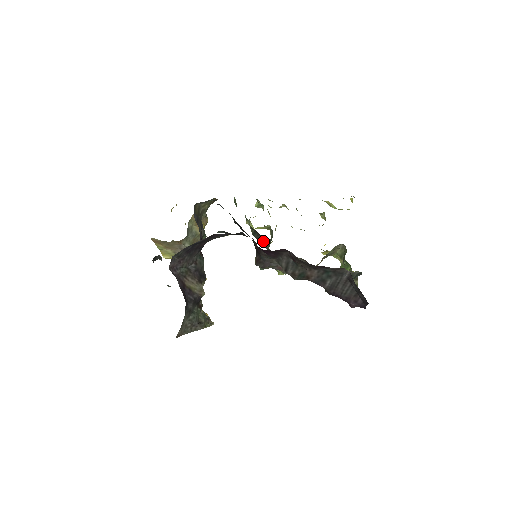
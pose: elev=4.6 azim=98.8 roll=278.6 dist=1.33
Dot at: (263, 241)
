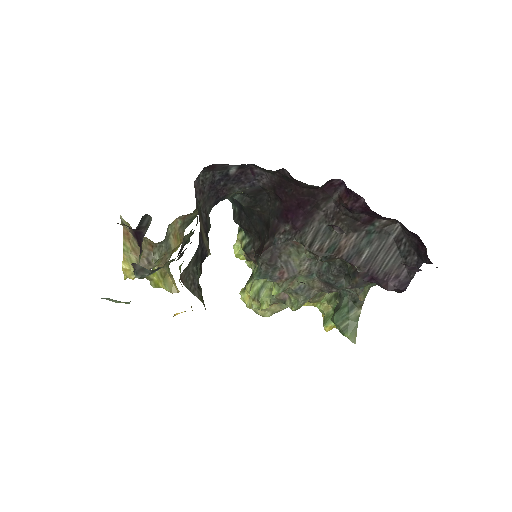
Dot at: occluded
